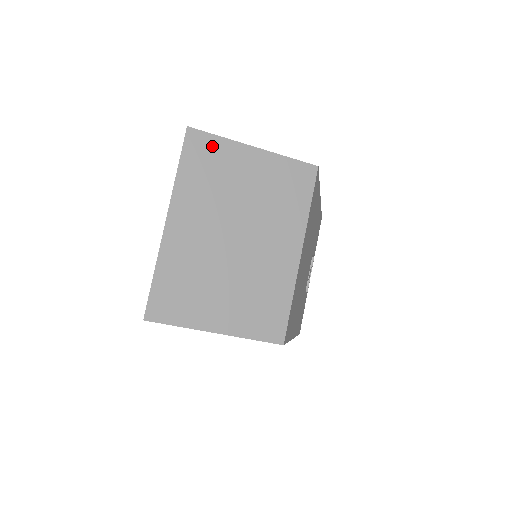
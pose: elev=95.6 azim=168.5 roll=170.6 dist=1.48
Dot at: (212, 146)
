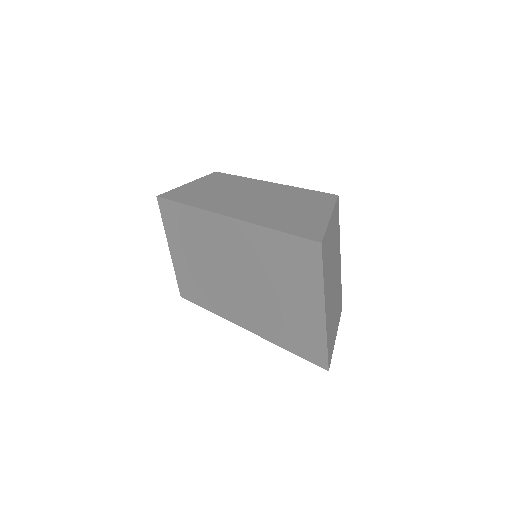
Dot at: (326, 241)
